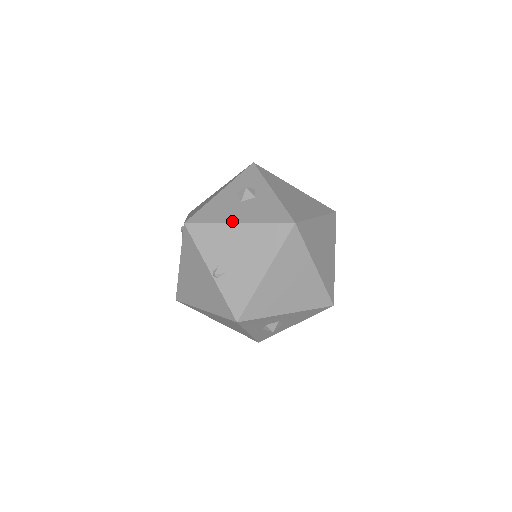
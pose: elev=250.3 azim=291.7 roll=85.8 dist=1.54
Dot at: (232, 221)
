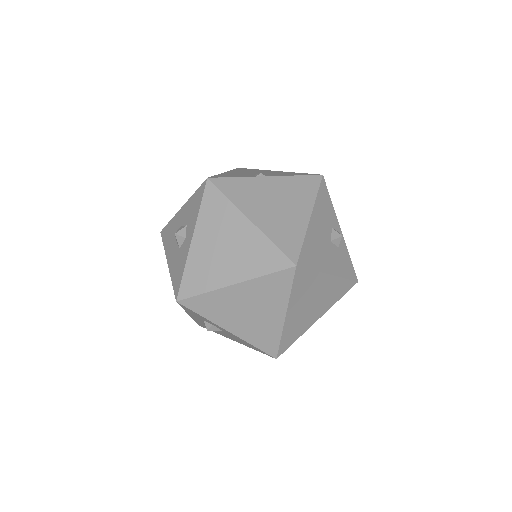
Dot at: occluded
